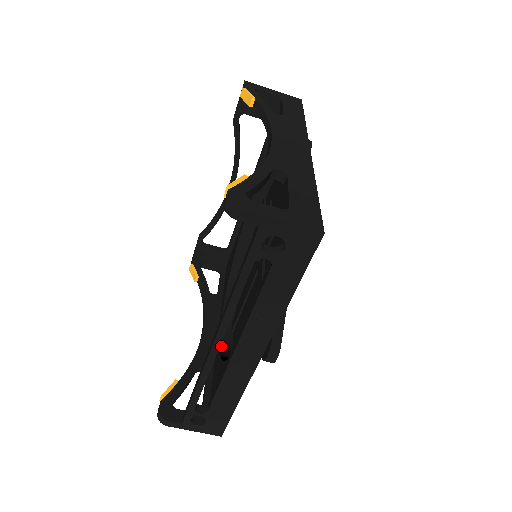
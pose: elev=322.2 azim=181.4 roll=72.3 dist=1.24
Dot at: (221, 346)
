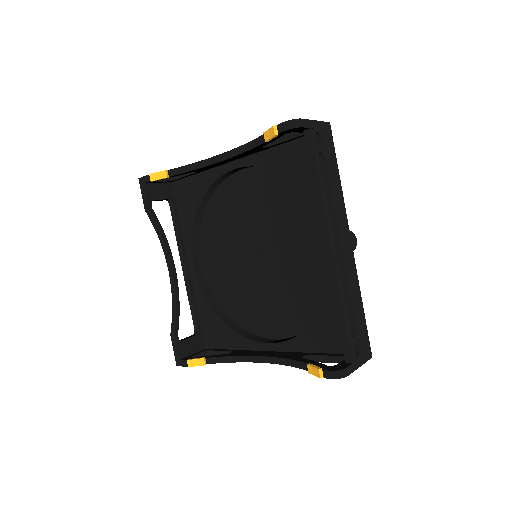
Dot at: (294, 337)
